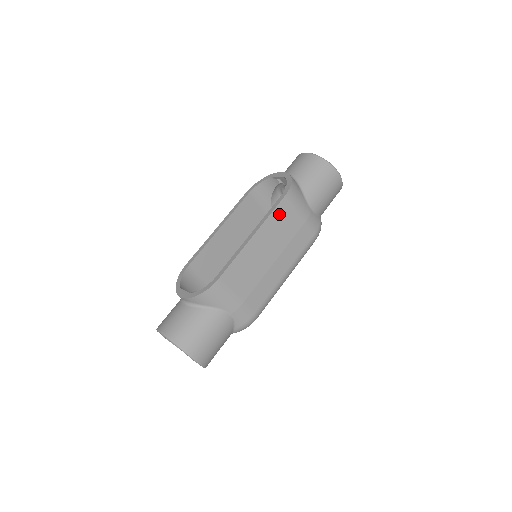
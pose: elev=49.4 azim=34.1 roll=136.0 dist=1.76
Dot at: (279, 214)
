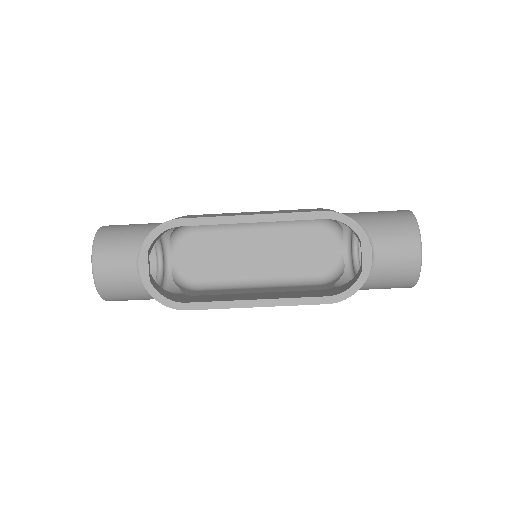
Dot at: occluded
